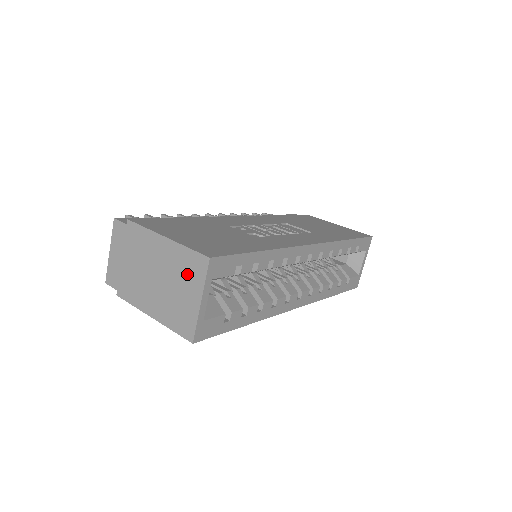
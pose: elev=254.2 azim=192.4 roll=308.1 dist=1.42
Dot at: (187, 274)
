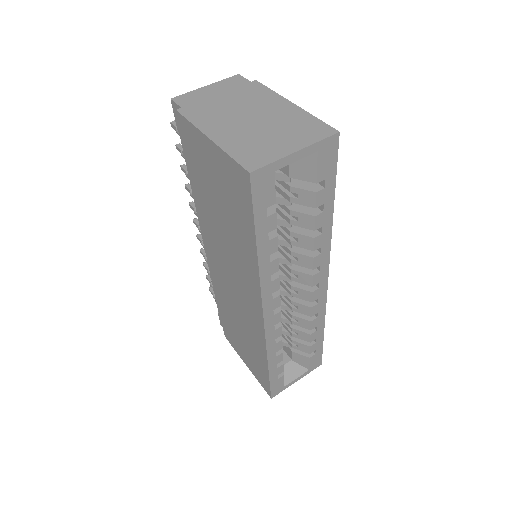
Dot at: (297, 130)
